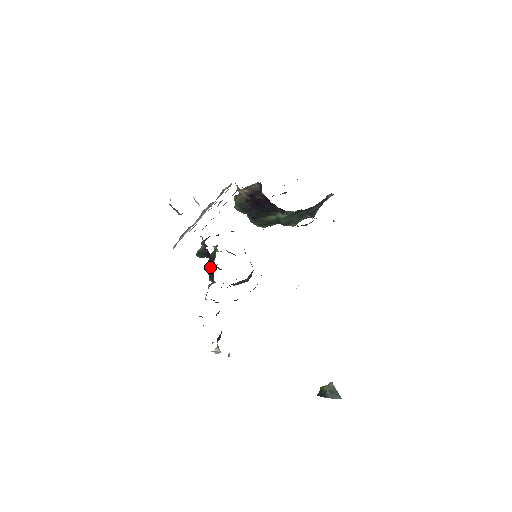
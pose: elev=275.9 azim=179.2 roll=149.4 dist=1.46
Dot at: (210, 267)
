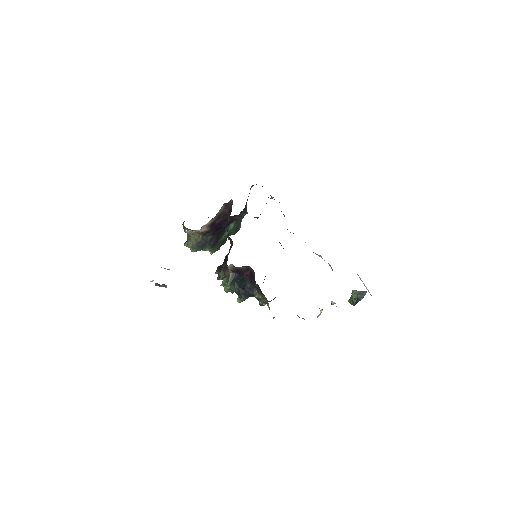
Dot at: (238, 289)
